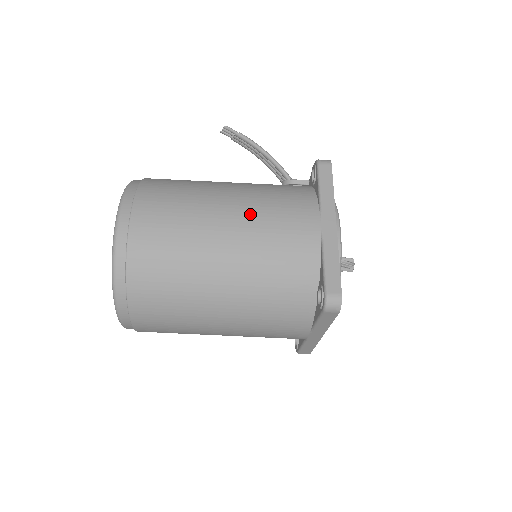
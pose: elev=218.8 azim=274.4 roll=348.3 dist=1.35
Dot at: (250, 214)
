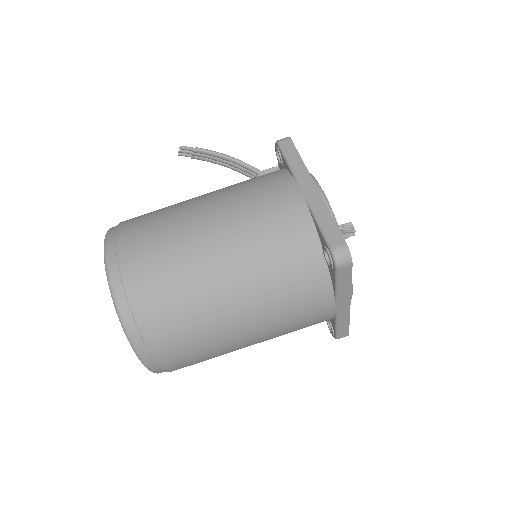
Dot at: (230, 209)
